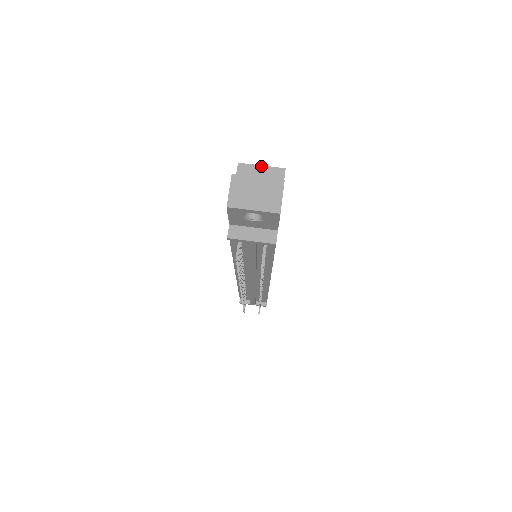
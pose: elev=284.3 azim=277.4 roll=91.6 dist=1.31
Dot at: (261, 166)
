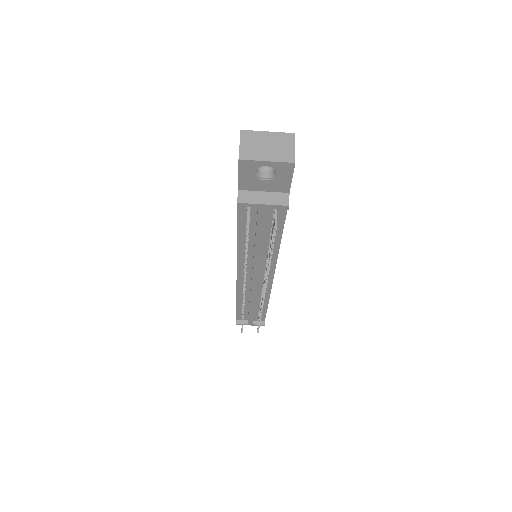
Dot at: occluded
